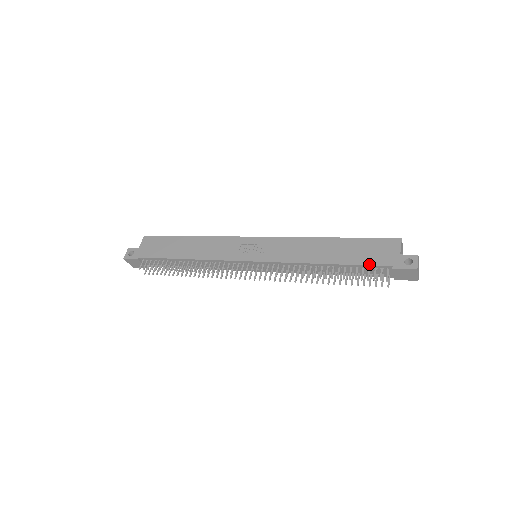
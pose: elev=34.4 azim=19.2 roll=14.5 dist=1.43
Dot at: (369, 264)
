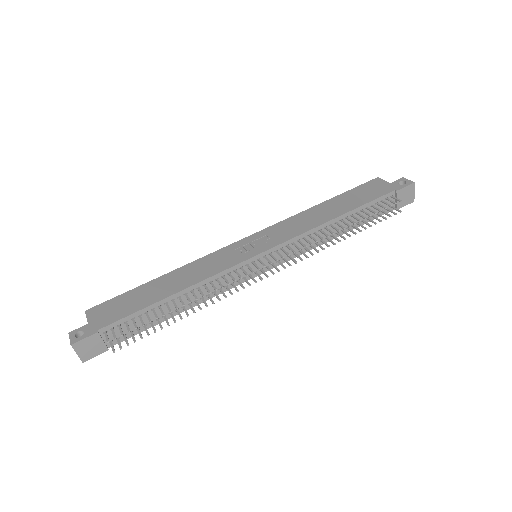
Dot at: (375, 198)
